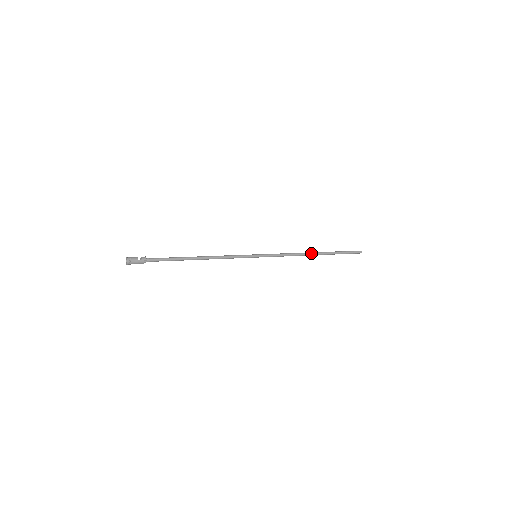
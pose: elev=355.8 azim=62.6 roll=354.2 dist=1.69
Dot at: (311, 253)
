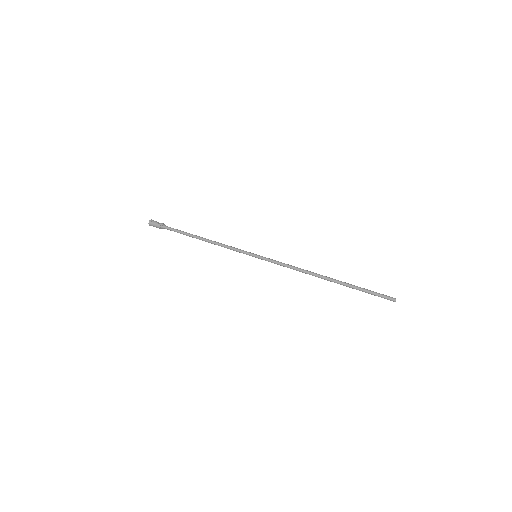
Dot at: (320, 275)
